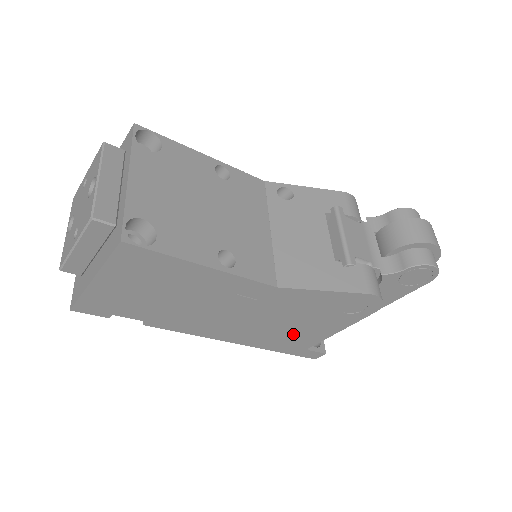
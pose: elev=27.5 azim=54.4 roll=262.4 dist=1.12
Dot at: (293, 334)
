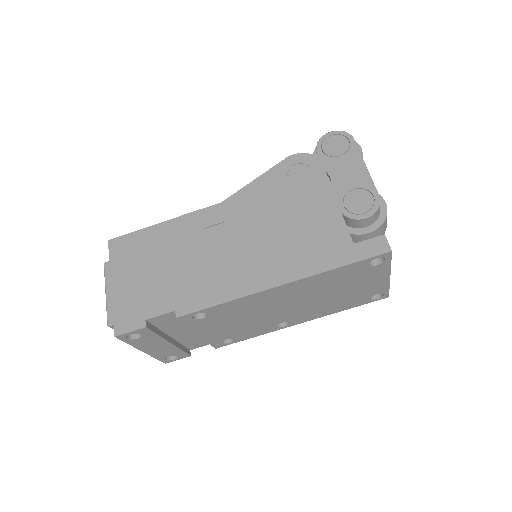
Dot at: (305, 234)
